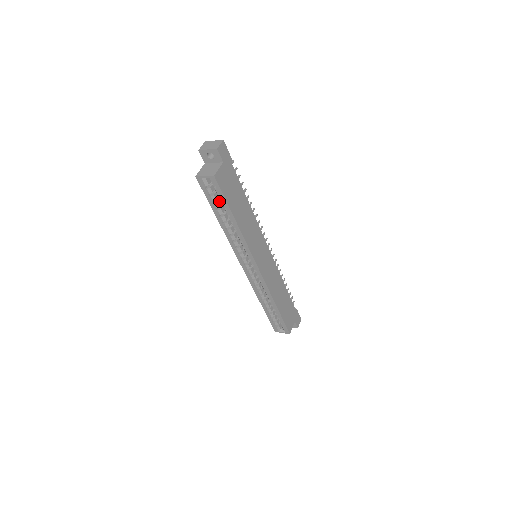
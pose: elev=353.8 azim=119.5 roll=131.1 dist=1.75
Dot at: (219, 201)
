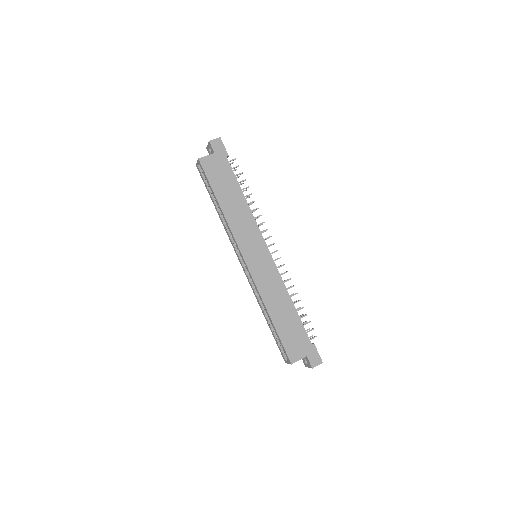
Dot at: occluded
